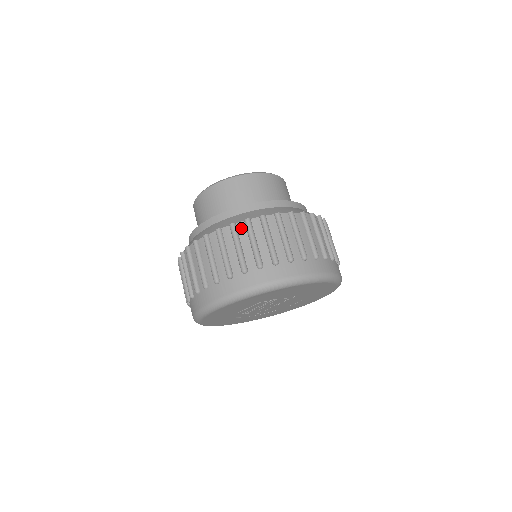
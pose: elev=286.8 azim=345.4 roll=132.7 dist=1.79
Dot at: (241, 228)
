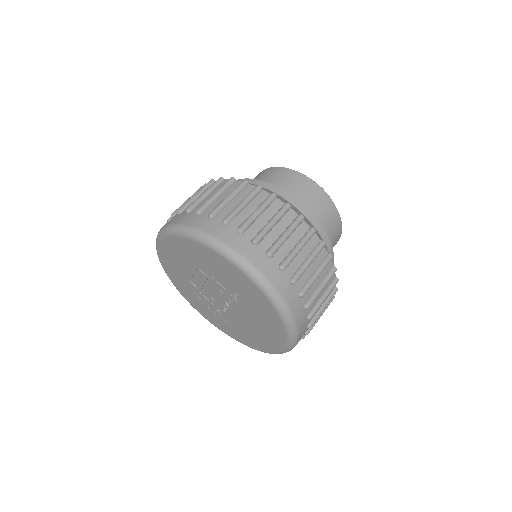
Dot at: (223, 183)
